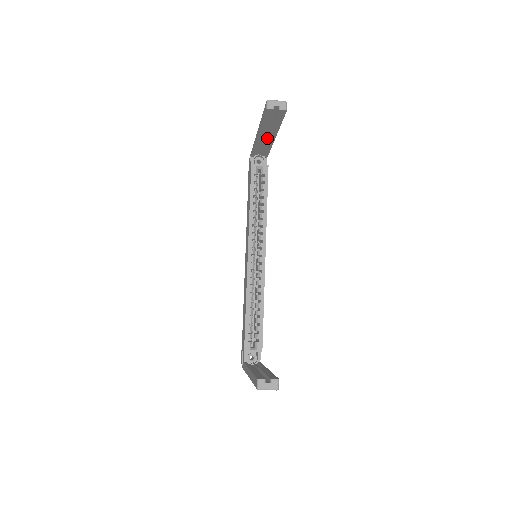
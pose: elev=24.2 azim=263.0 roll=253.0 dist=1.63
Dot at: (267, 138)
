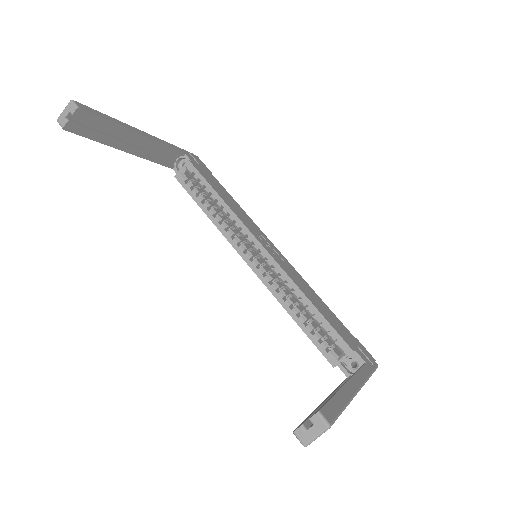
Dot at: (141, 143)
